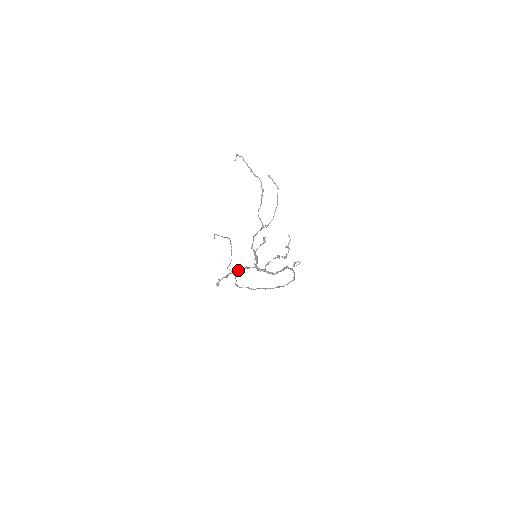
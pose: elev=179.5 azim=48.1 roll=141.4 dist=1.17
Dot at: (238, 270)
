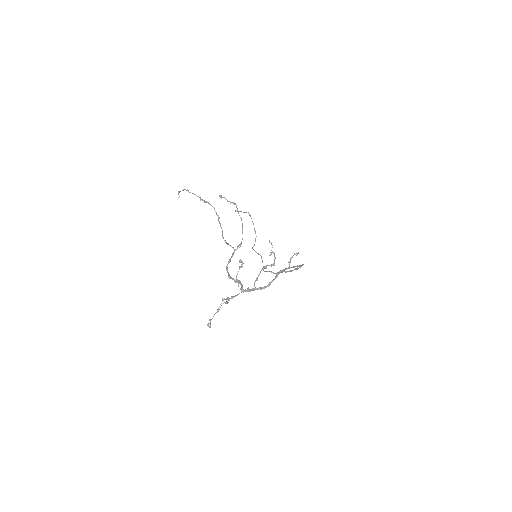
Dot at: (226, 301)
